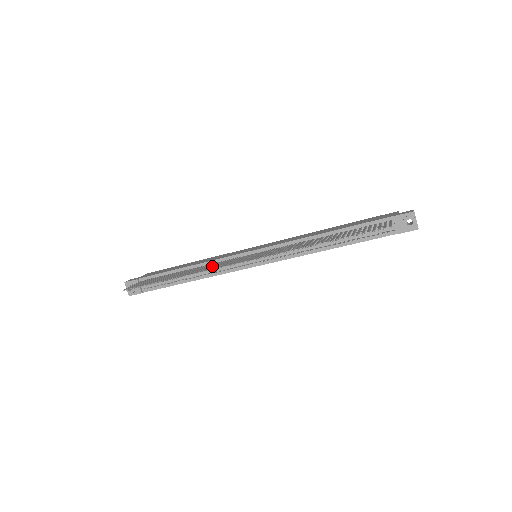
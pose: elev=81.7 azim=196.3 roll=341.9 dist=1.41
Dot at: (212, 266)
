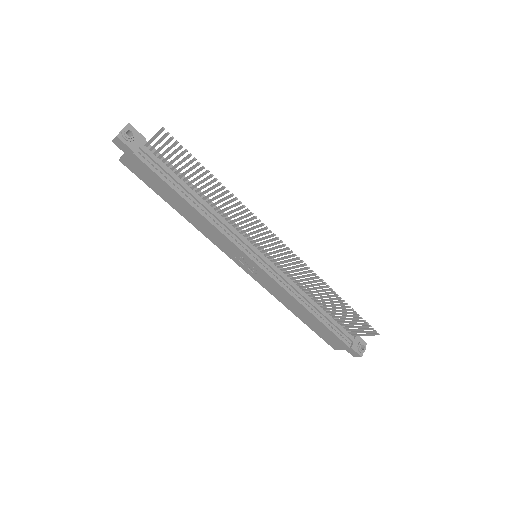
Dot at: (241, 219)
